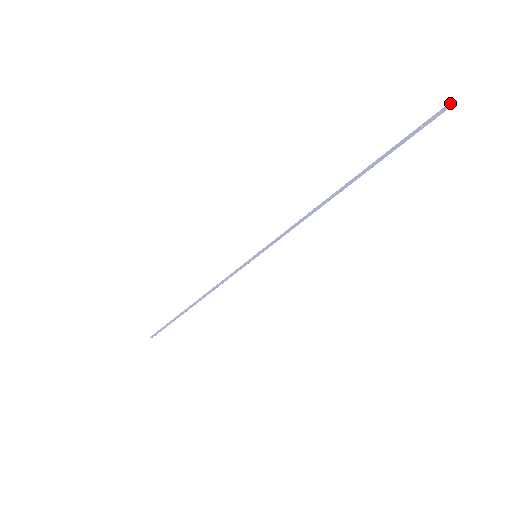
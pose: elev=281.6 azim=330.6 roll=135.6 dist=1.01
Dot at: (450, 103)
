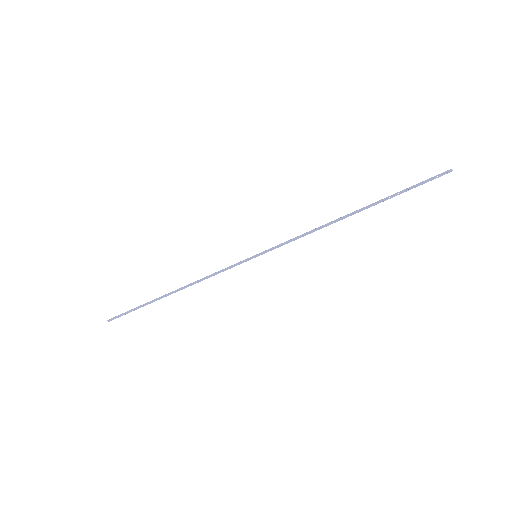
Dot at: (451, 170)
